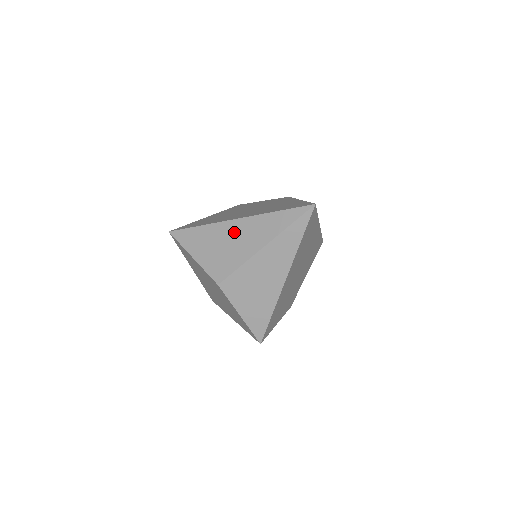
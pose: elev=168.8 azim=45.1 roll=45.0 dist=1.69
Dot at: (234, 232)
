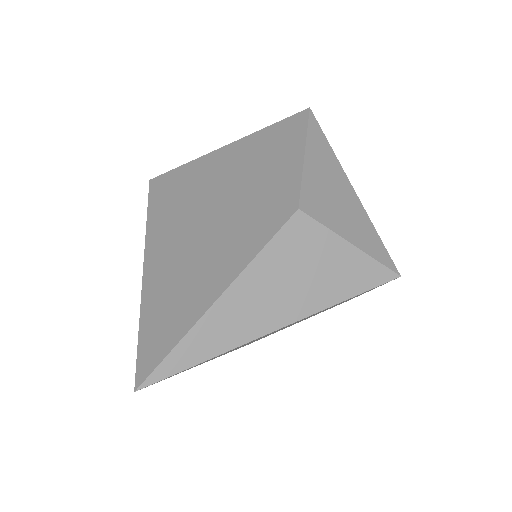
Dot at: occluded
